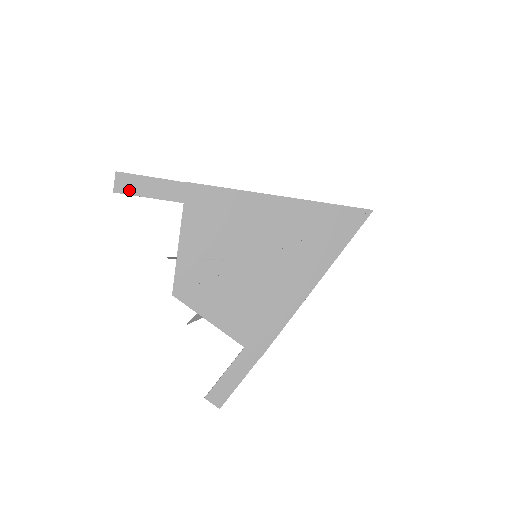
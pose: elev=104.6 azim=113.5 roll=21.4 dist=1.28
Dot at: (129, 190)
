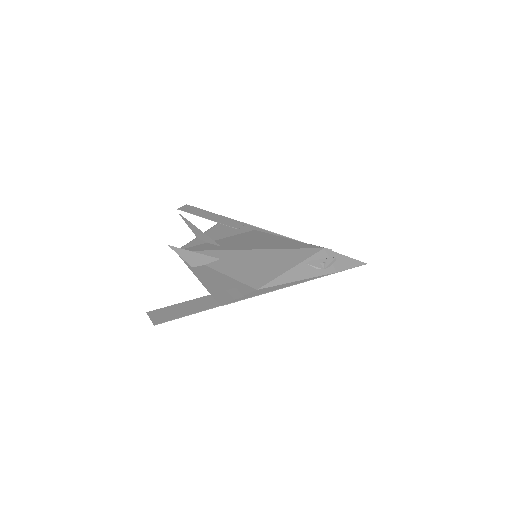
Dot at: (163, 311)
